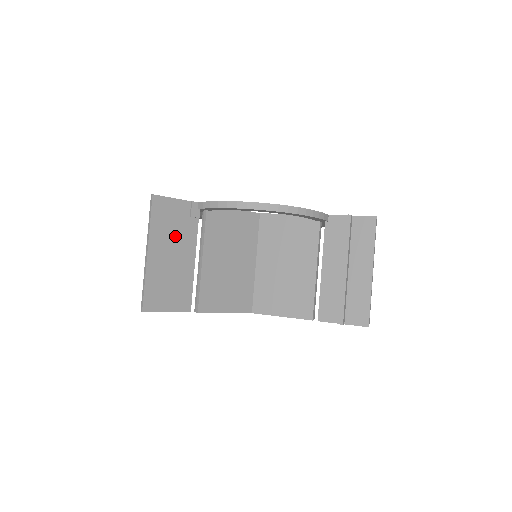
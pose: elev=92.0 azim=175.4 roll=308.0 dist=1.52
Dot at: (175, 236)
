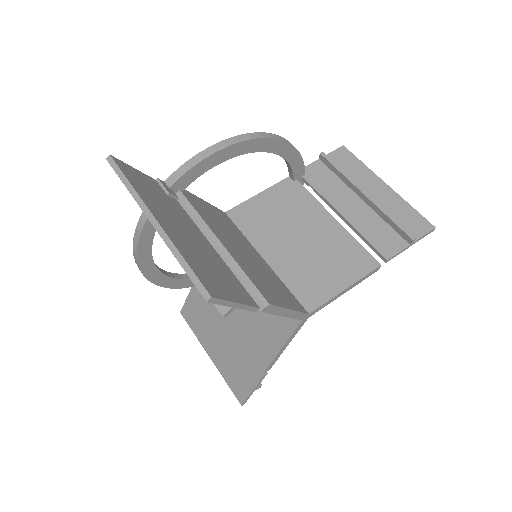
Dot at: (169, 210)
